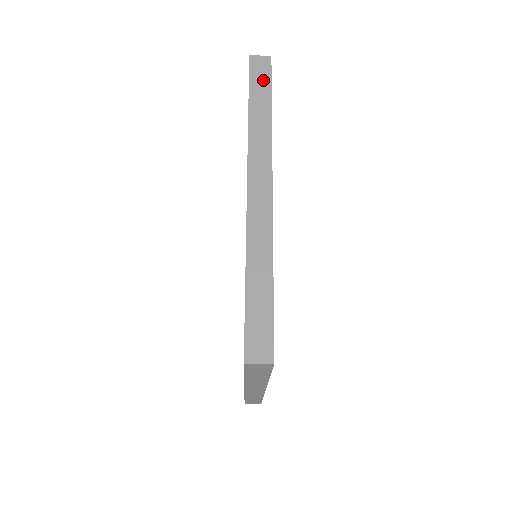
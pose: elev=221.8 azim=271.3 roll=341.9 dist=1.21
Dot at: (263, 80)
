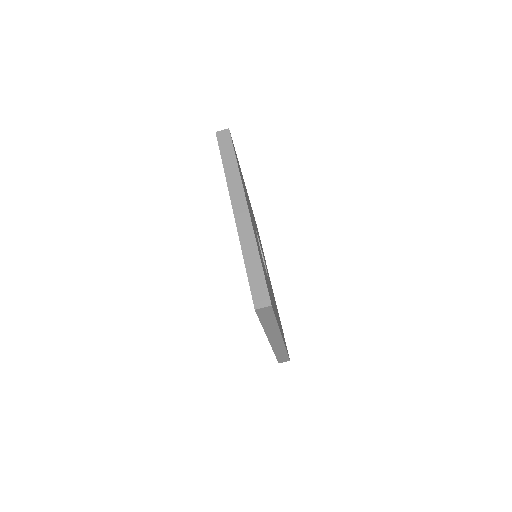
Dot at: (227, 145)
